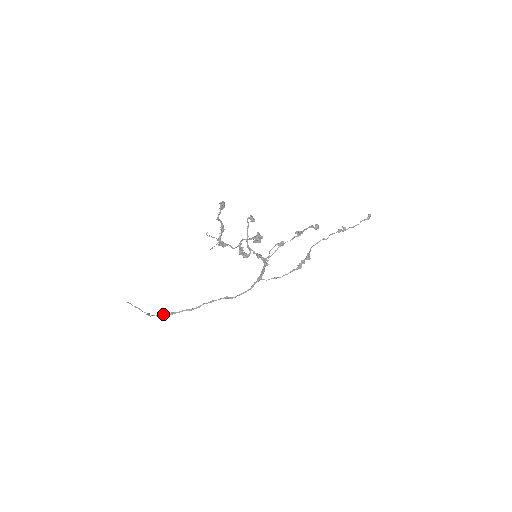
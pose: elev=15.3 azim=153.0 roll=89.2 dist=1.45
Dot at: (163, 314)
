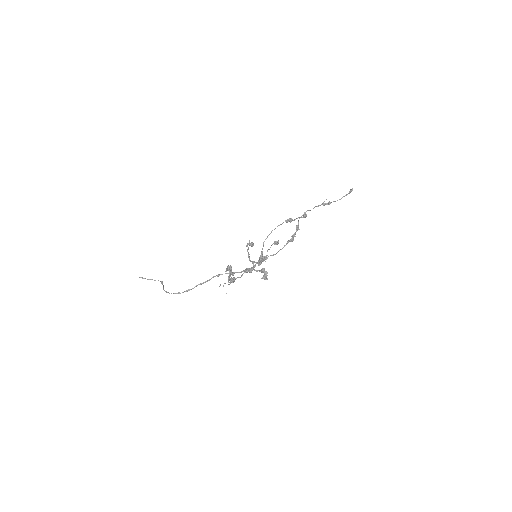
Dot at: (180, 293)
